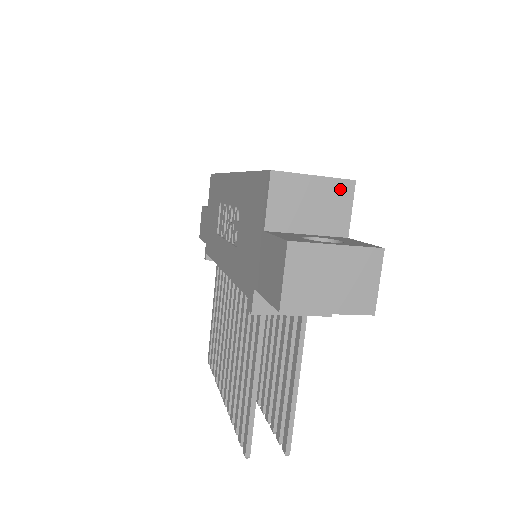
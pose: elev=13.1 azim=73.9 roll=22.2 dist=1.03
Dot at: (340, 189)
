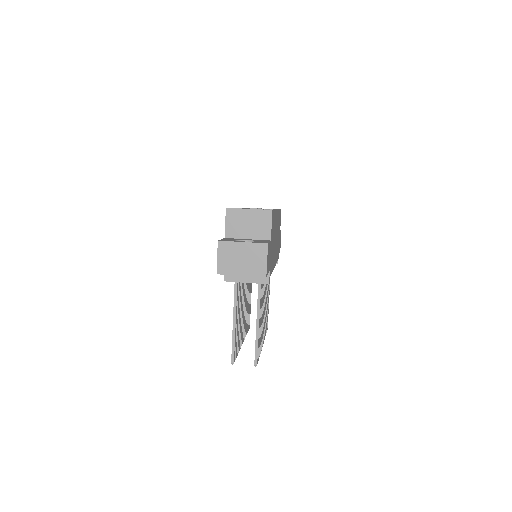
Dot at: (264, 215)
